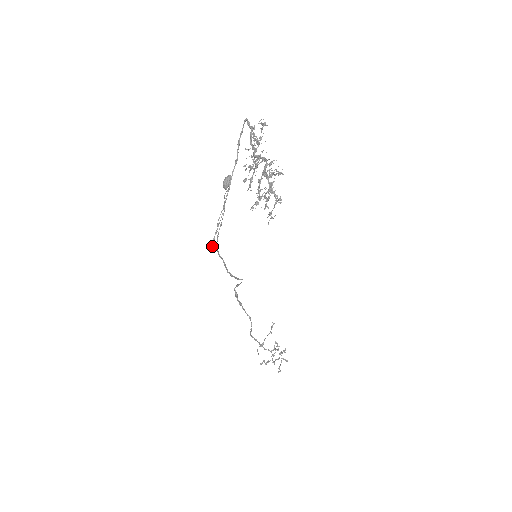
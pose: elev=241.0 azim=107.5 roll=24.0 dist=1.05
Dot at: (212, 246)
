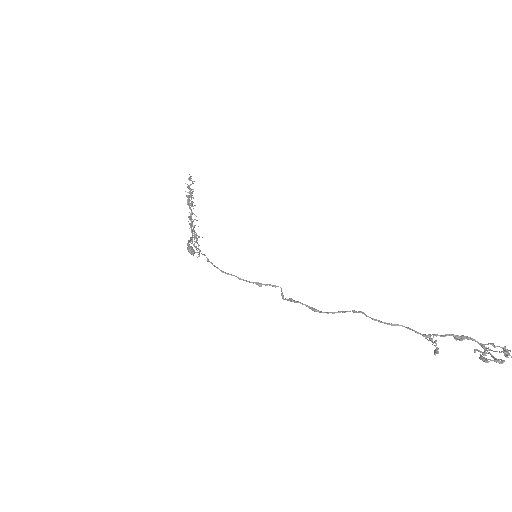
Dot at: (190, 238)
